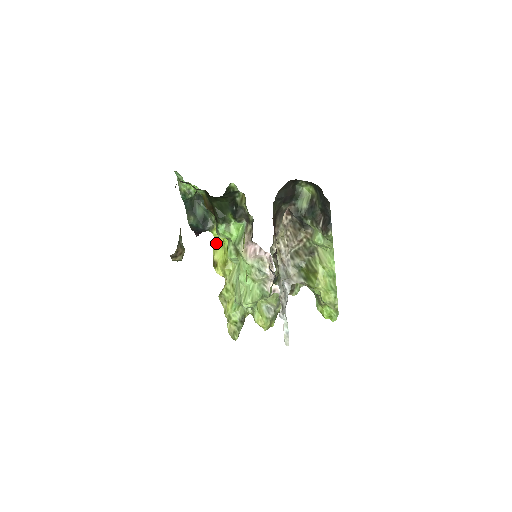
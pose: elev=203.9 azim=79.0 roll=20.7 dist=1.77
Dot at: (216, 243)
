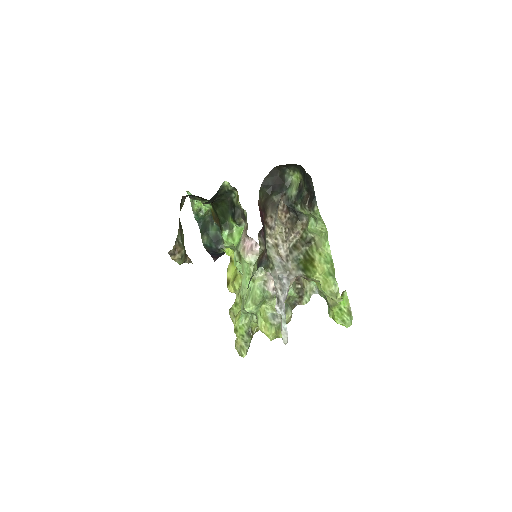
Dot at: occluded
